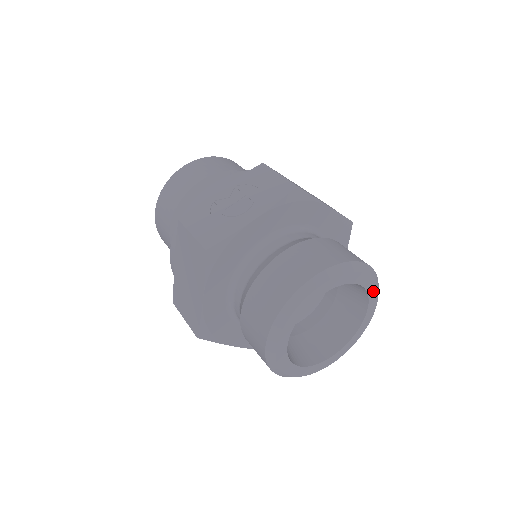
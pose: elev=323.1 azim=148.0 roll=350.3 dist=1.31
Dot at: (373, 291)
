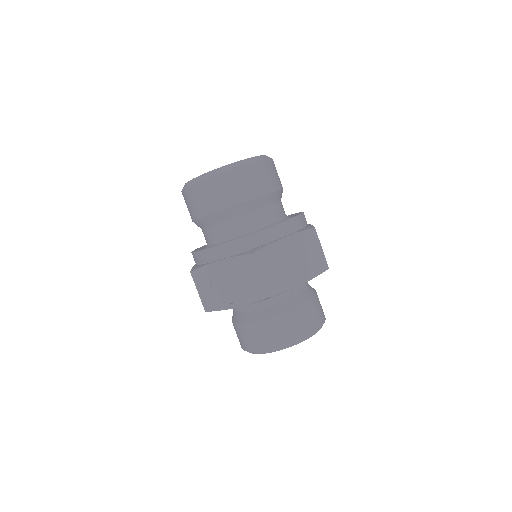
Dot at: occluded
